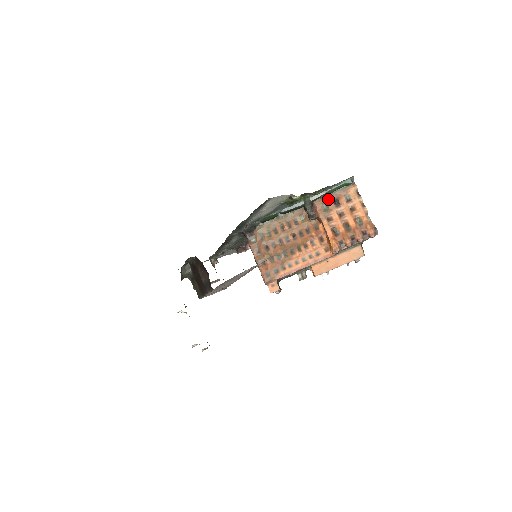
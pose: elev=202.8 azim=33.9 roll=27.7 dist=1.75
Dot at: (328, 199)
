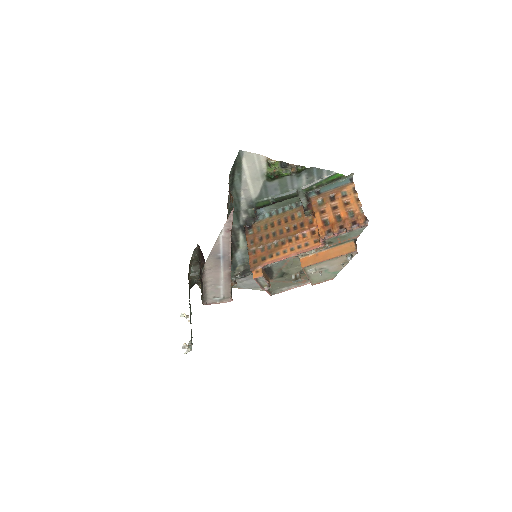
Dot at: (324, 195)
